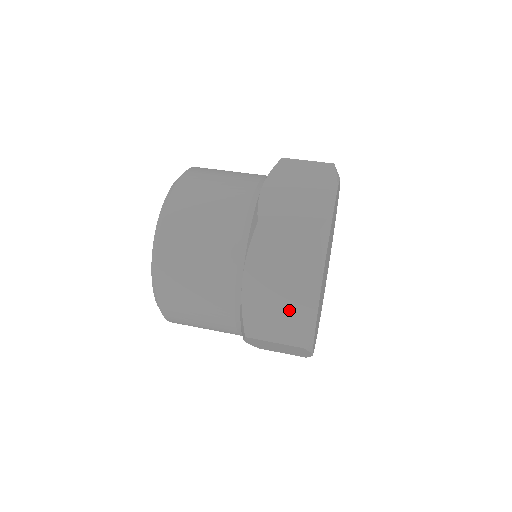
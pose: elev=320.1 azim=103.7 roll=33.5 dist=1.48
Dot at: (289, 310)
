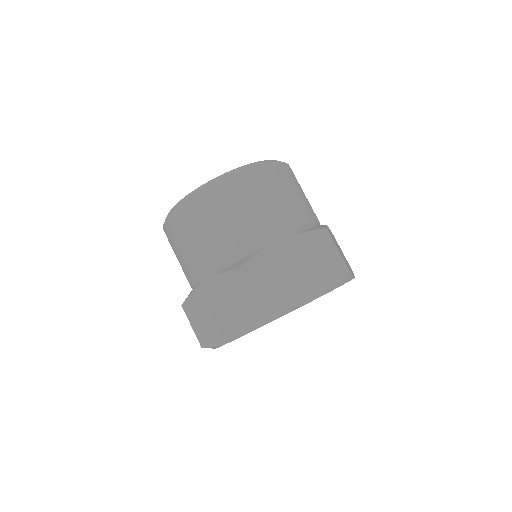
Dot at: (212, 325)
